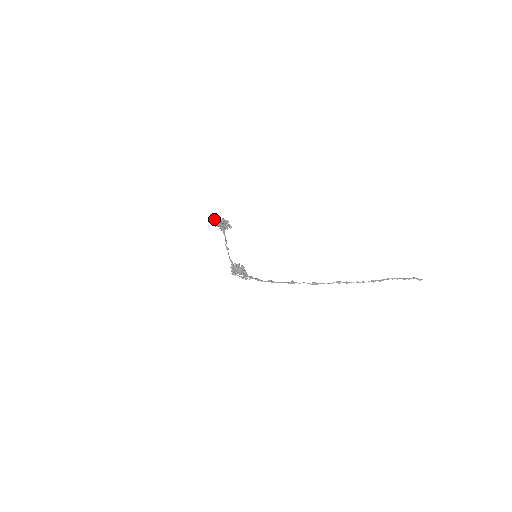
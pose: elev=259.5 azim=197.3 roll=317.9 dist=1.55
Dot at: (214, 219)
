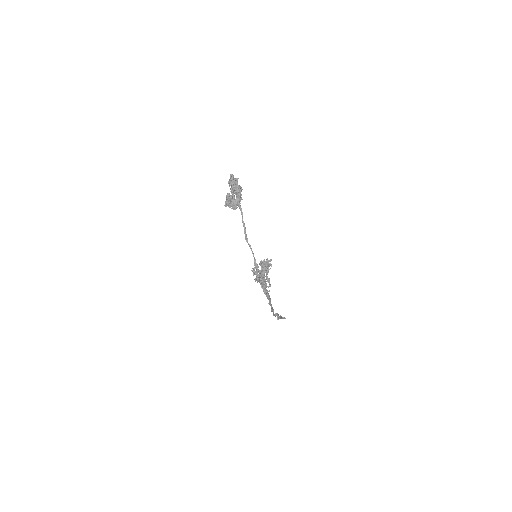
Dot at: (236, 179)
